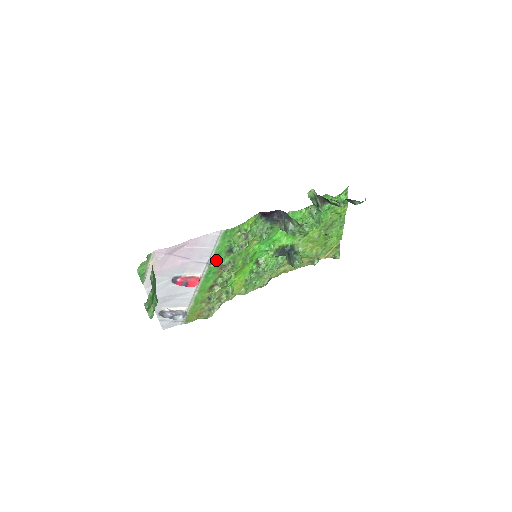
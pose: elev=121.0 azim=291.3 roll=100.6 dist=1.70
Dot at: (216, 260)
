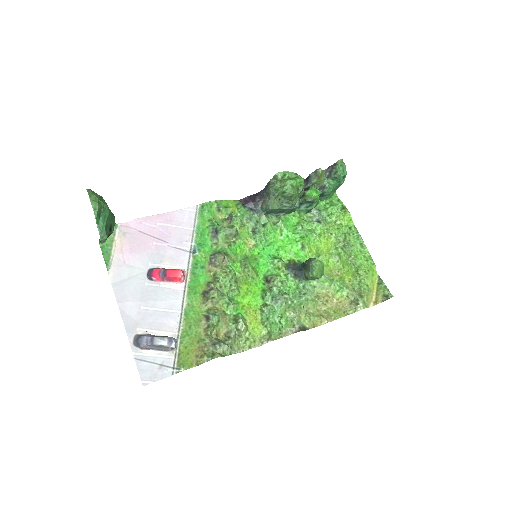
Dot at: (200, 246)
